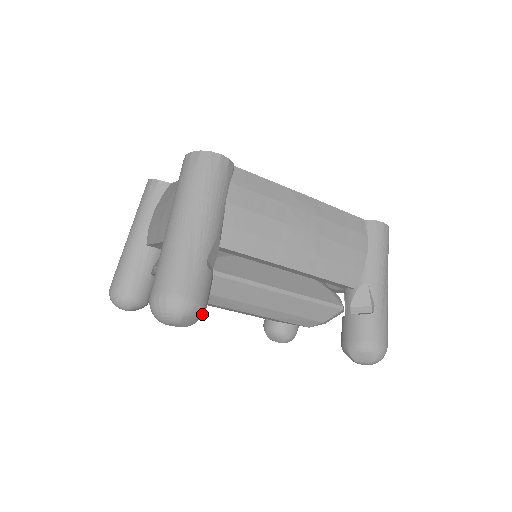
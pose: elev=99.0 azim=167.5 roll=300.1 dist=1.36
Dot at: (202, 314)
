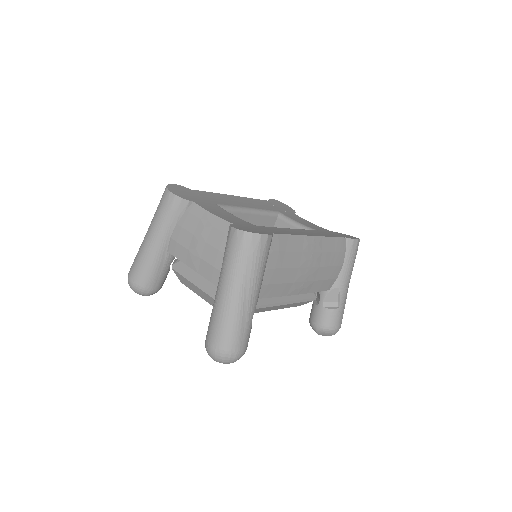
Dot at: occluded
